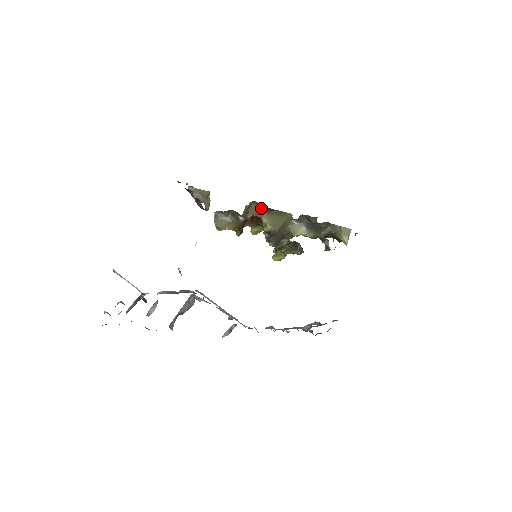
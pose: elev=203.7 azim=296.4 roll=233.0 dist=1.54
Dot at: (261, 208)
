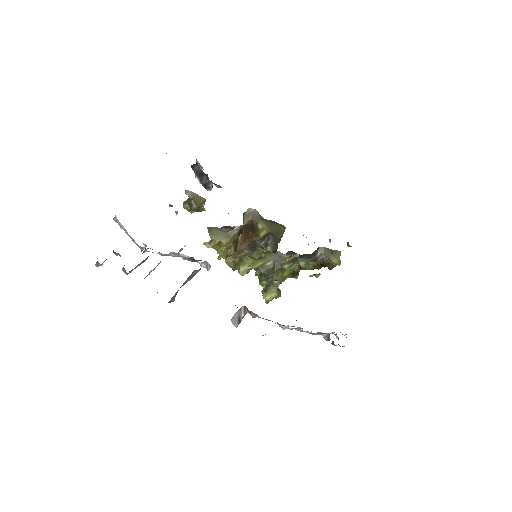
Dot at: (257, 212)
